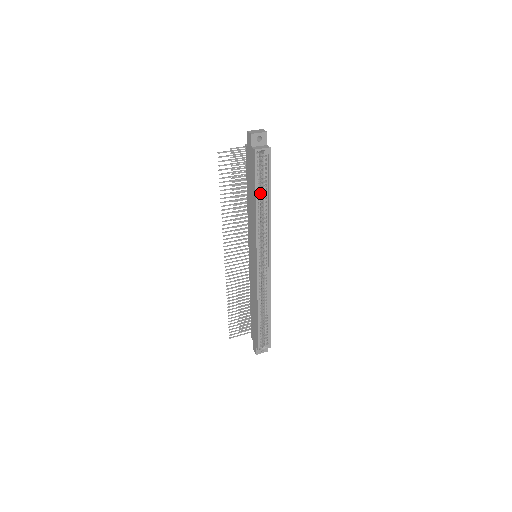
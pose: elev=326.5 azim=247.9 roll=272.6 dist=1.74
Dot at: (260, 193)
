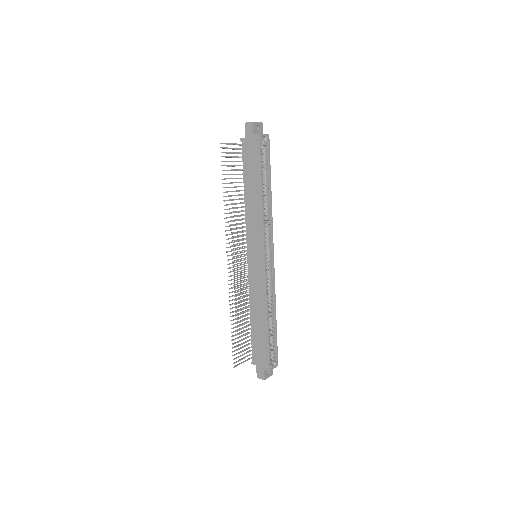
Dot at: occluded
